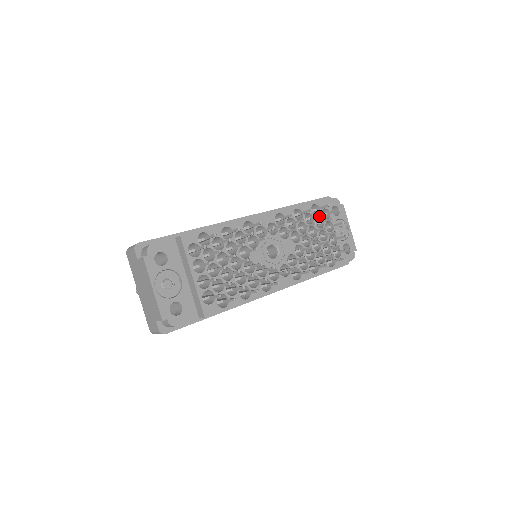
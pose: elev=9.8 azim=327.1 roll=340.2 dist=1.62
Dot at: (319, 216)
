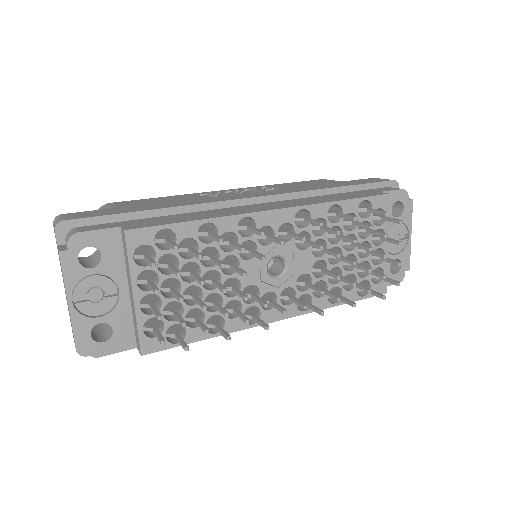
Dot at: (367, 219)
